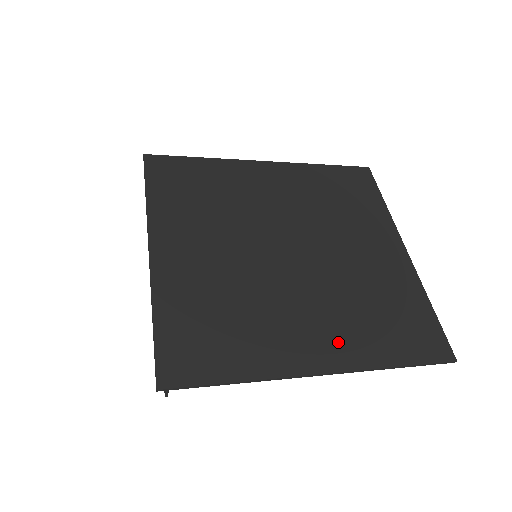
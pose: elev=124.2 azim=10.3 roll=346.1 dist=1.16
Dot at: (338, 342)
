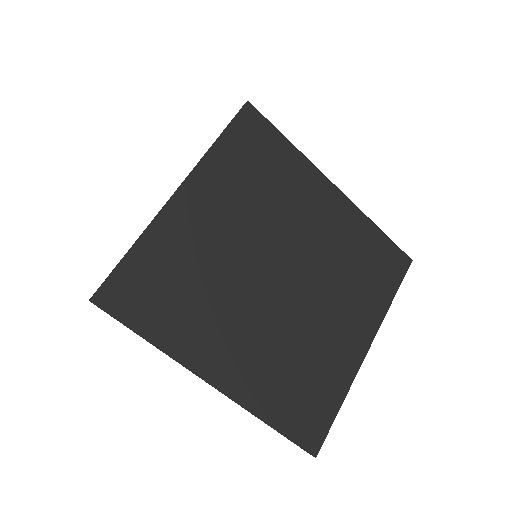
Dot at: (247, 374)
